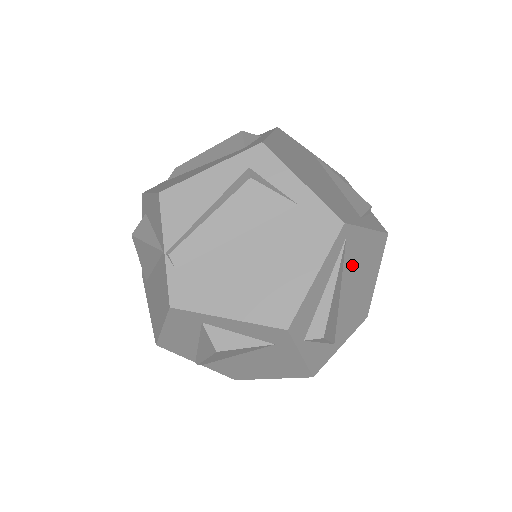
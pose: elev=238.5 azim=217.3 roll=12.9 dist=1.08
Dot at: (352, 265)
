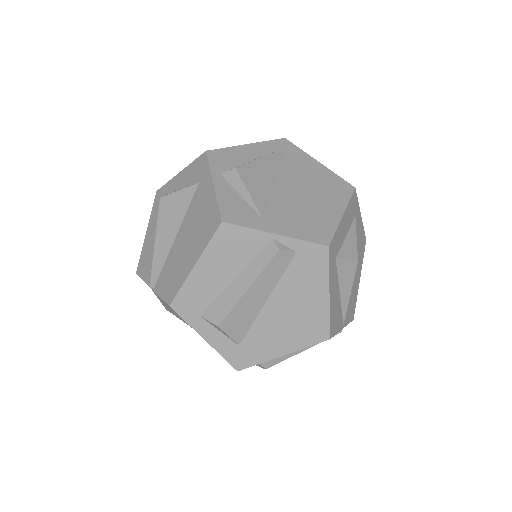
Dot at: (295, 171)
